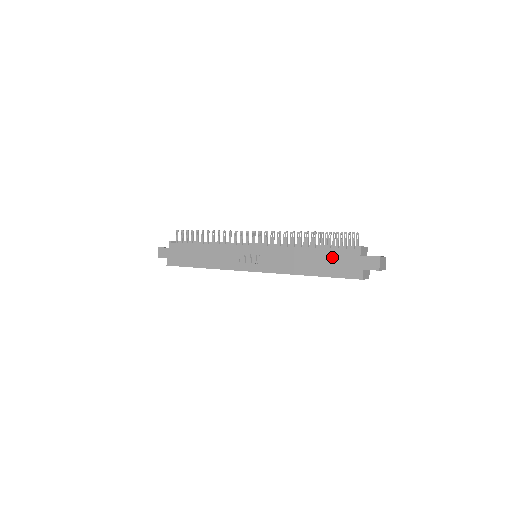
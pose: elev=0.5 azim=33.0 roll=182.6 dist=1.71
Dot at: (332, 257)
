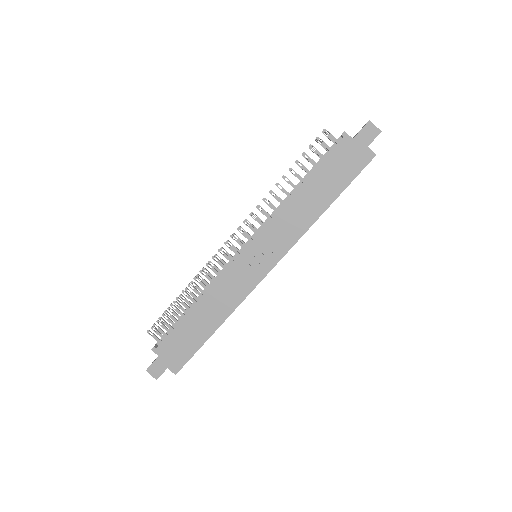
Dot at: (330, 168)
